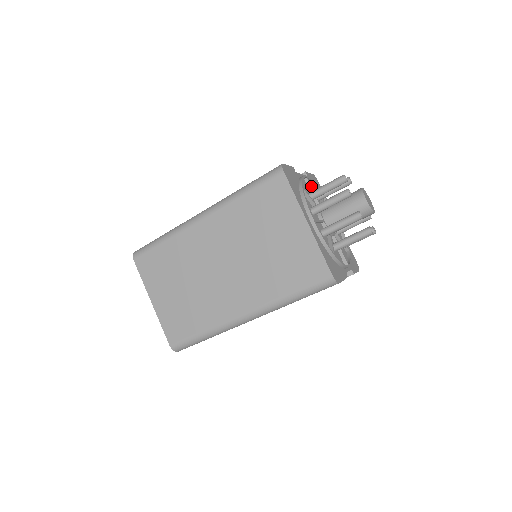
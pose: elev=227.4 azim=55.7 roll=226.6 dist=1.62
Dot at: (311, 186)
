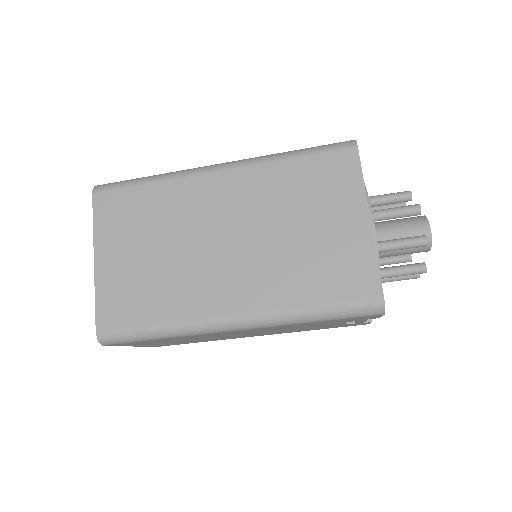
Dot at: occluded
